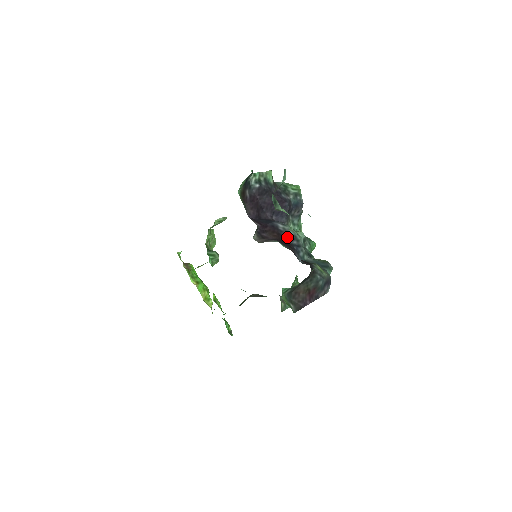
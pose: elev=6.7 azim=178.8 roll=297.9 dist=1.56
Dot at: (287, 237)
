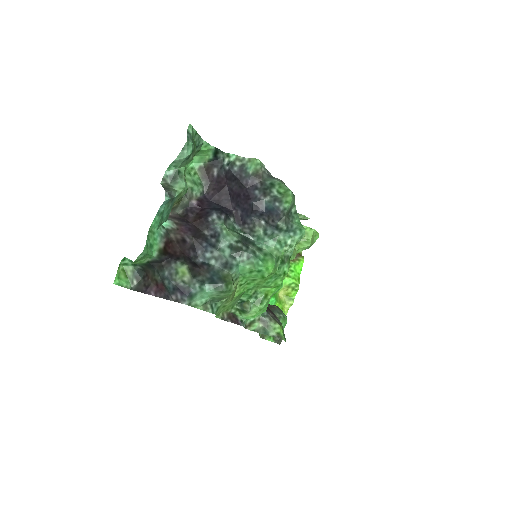
Dot at: (210, 230)
